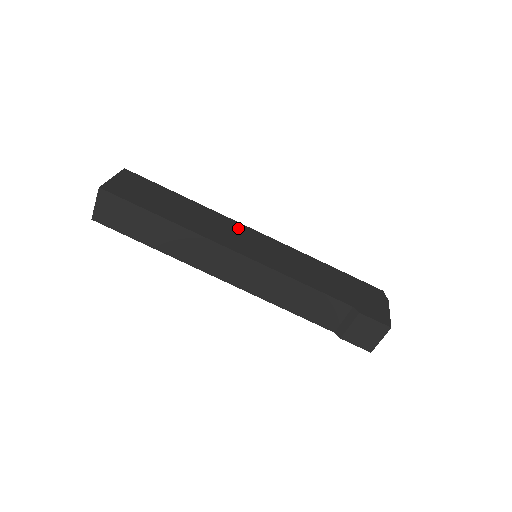
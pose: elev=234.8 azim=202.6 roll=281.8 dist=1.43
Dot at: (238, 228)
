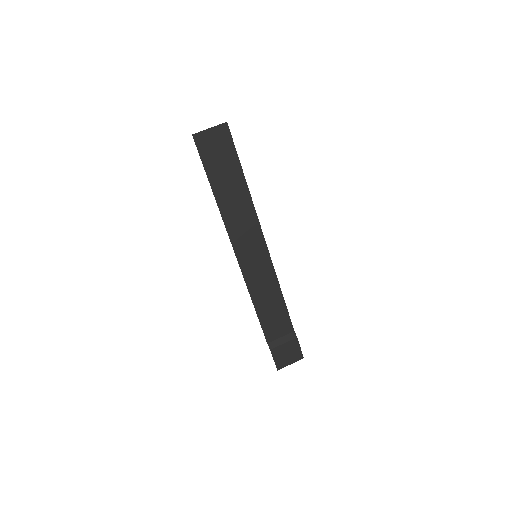
Dot at: occluded
